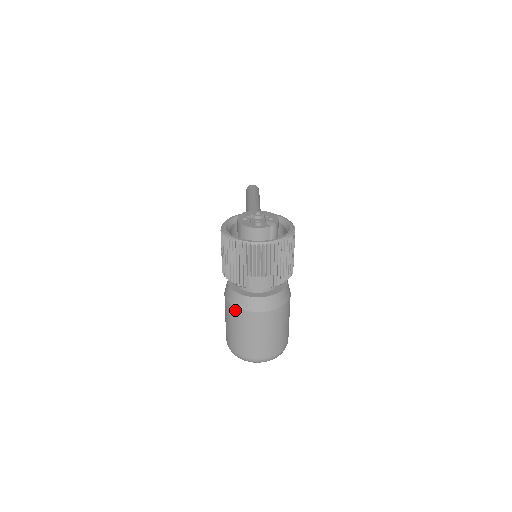
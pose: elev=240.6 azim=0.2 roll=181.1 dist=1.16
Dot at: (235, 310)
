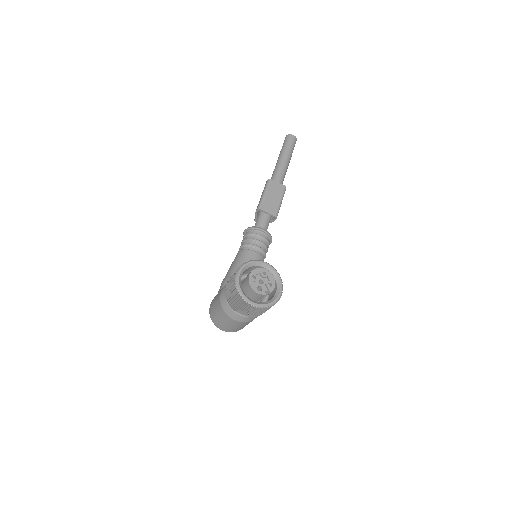
Dot at: (222, 310)
